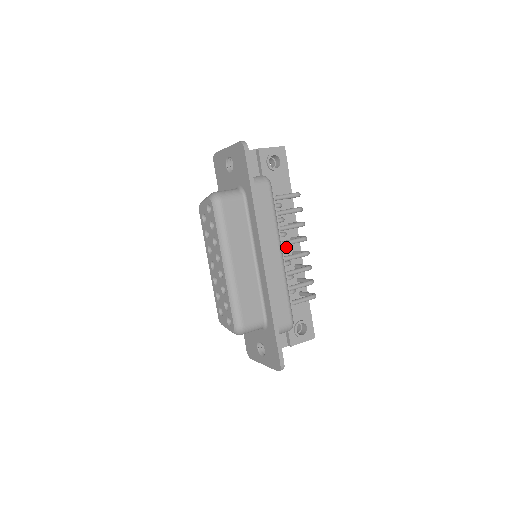
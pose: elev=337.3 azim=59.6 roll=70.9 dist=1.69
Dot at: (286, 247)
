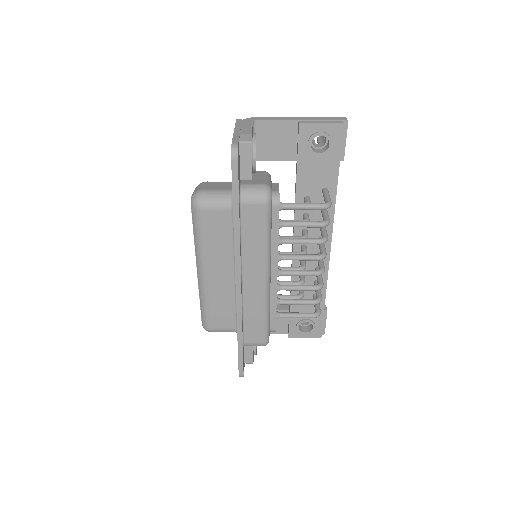
Dot at: occluded
